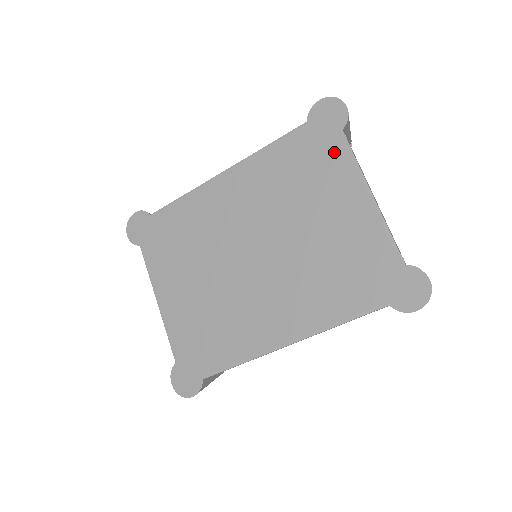
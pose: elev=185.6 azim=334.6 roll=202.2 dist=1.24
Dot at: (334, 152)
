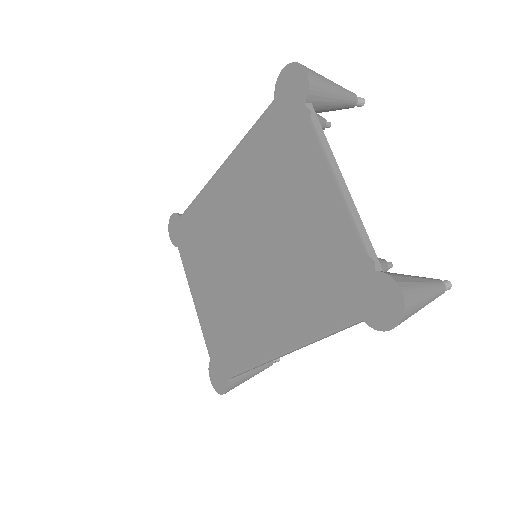
Dot at: (300, 132)
